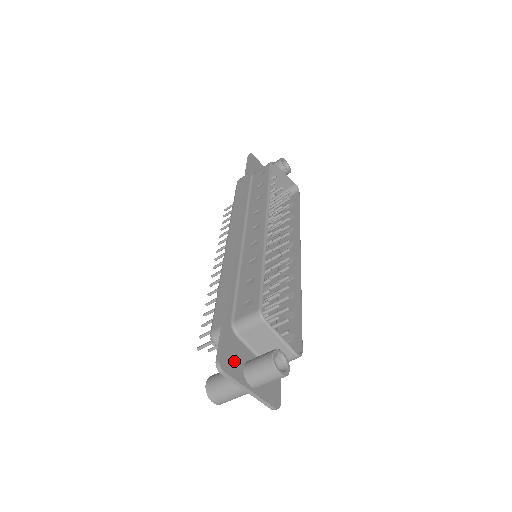
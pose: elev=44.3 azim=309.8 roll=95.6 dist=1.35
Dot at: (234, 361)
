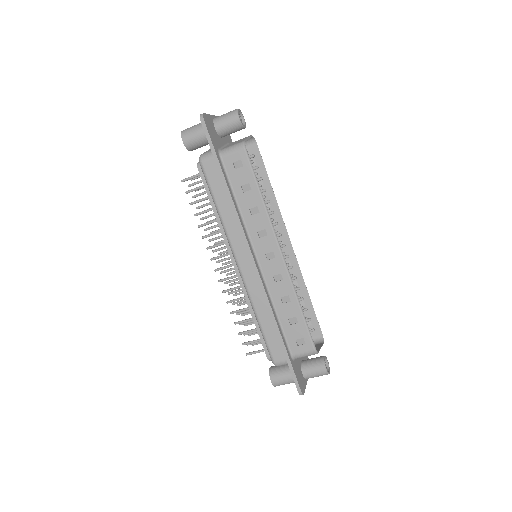
Dot at: (301, 379)
